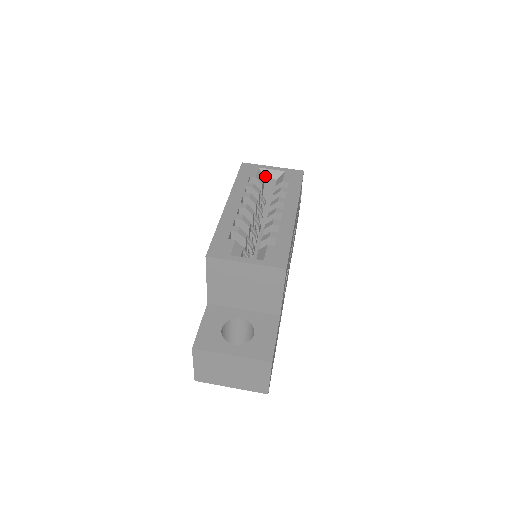
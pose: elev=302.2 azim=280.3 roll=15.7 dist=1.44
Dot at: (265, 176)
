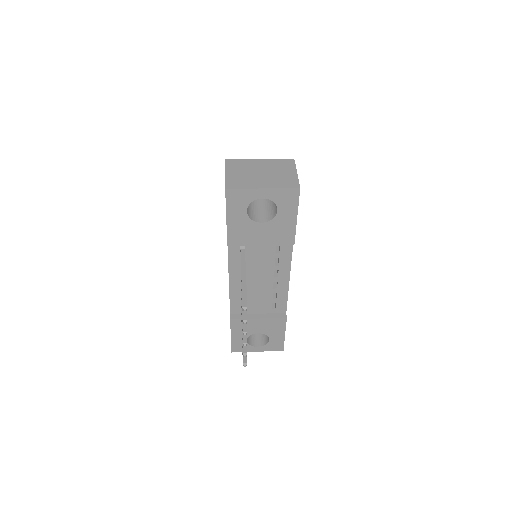
Dot at: occluded
